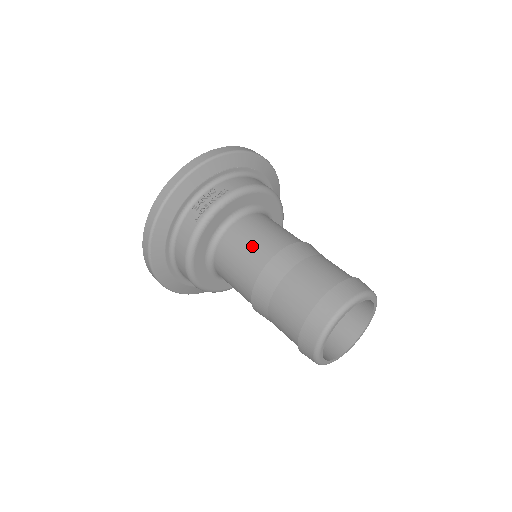
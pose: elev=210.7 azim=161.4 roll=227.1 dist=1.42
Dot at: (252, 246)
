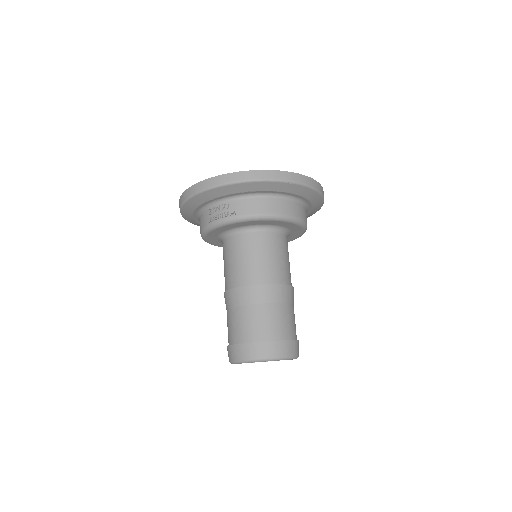
Dot at: (235, 265)
